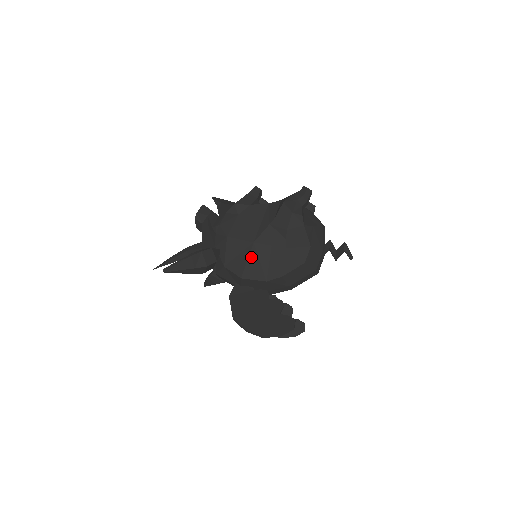
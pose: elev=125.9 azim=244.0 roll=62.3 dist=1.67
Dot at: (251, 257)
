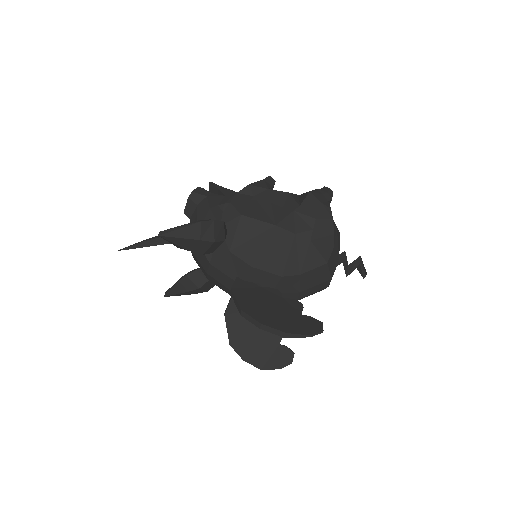
Dot at: (269, 242)
